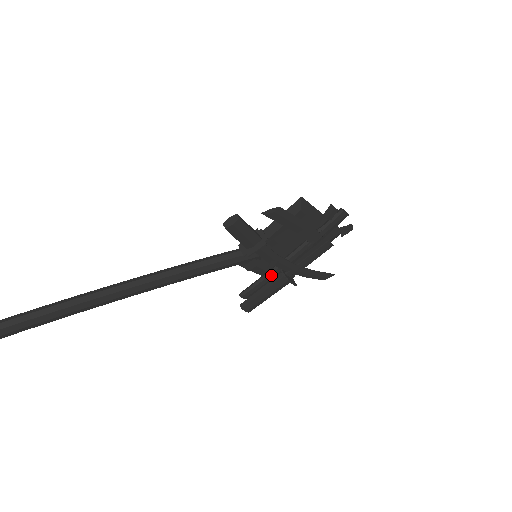
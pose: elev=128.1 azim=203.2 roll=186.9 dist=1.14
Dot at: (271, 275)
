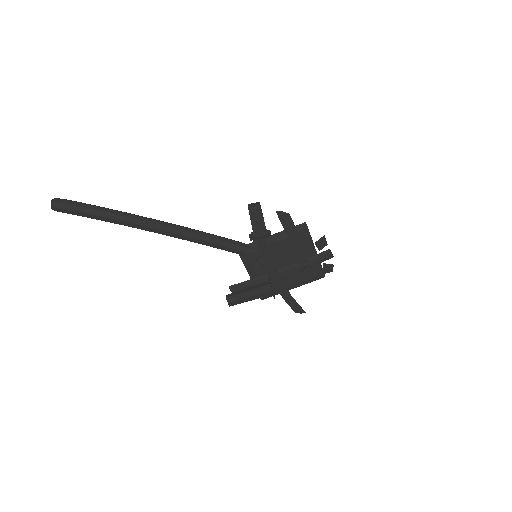
Dot at: (260, 280)
